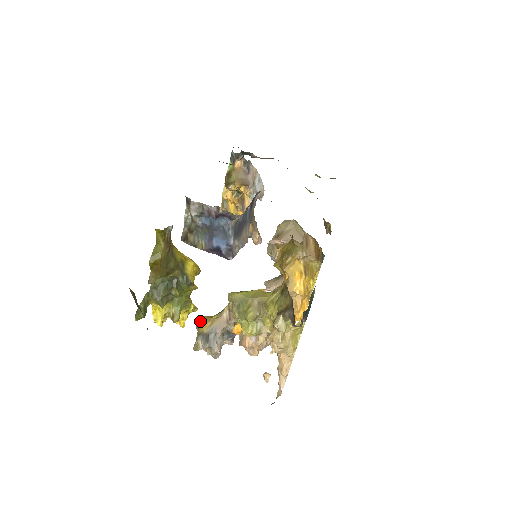
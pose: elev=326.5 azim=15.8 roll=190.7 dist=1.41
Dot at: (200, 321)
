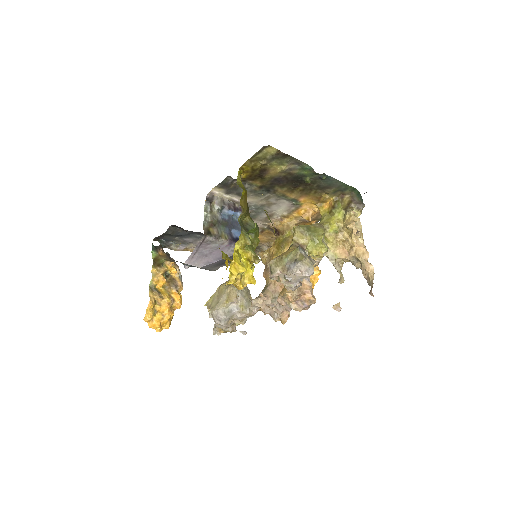
Dot at: (279, 256)
